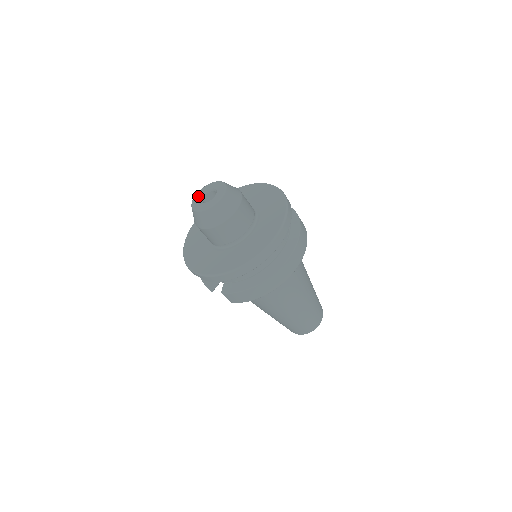
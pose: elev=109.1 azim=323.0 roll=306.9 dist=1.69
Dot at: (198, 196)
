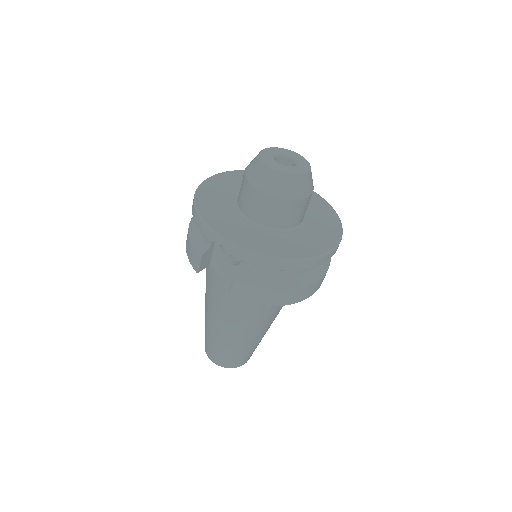
Dot at: (269, 153)
